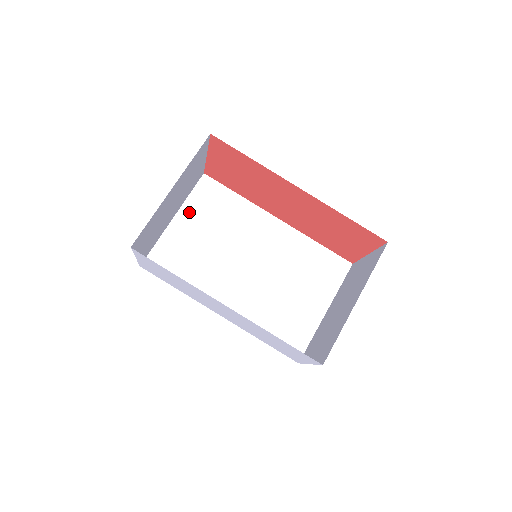
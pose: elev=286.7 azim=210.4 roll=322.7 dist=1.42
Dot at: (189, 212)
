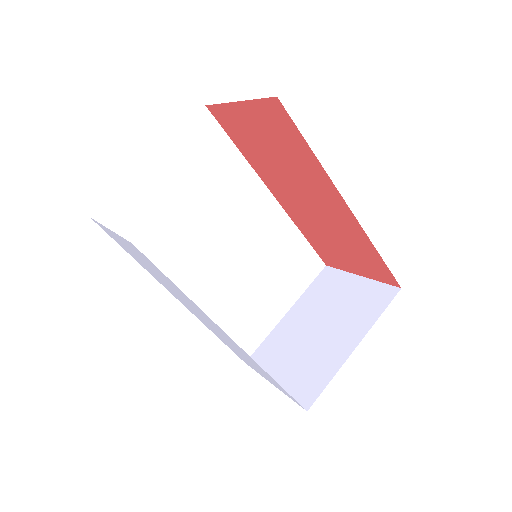
Dot at: (173, 156)
